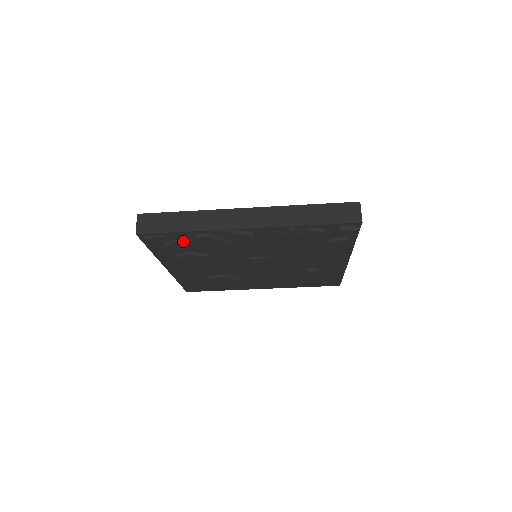
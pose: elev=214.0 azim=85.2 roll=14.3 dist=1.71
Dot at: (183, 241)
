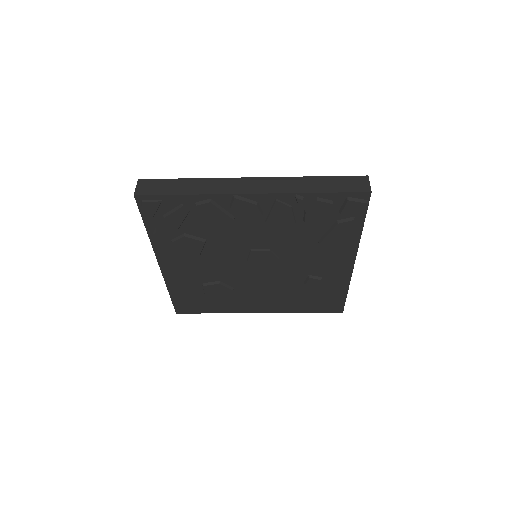
Dot at: (182, 210)
